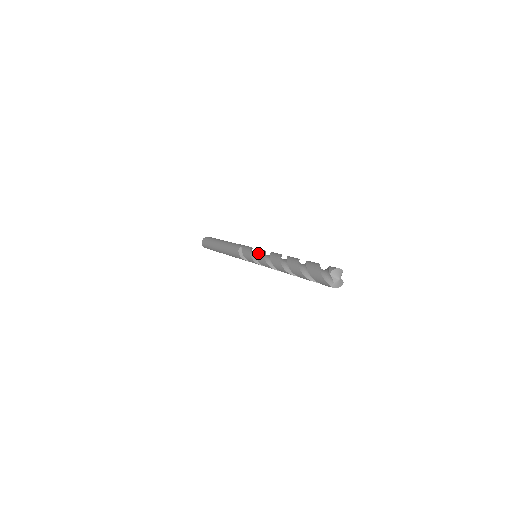
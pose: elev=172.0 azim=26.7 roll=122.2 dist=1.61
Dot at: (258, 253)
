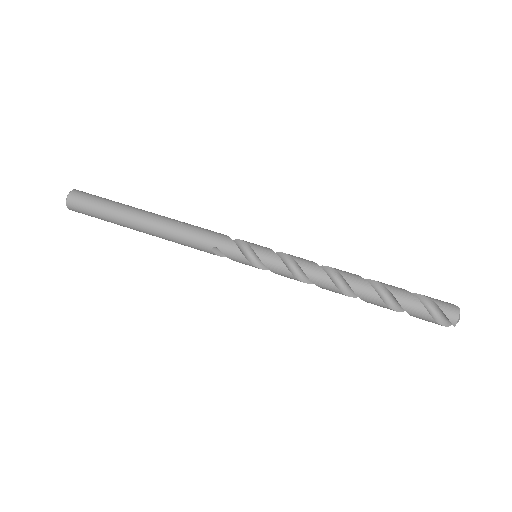
Dot at: (276, 271)
